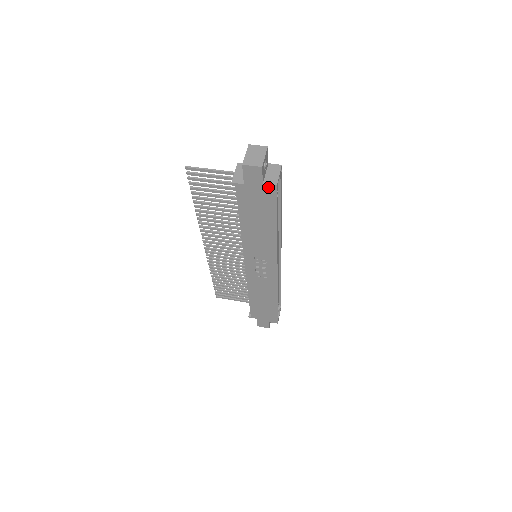
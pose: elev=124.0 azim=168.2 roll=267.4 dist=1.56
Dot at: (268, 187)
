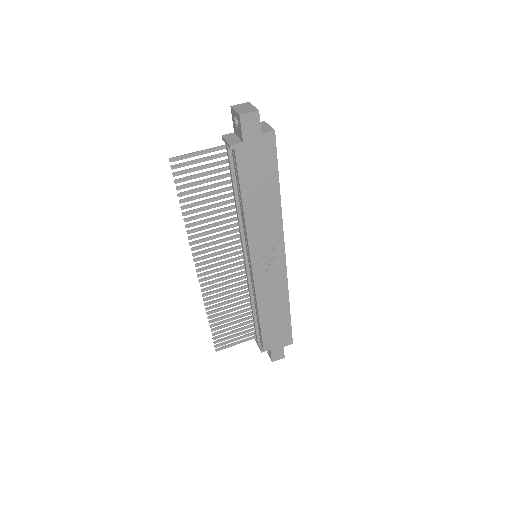
Dot at: (267, 136)
